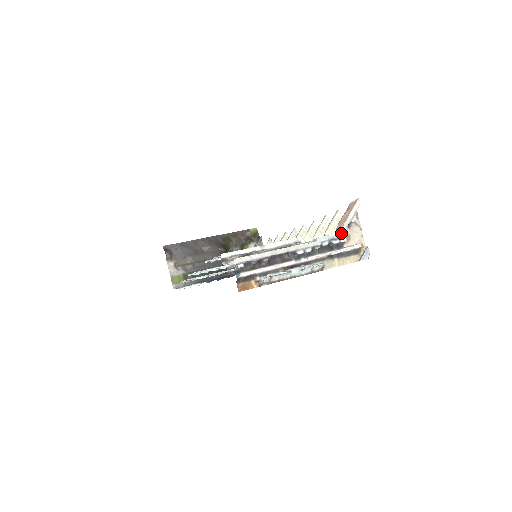
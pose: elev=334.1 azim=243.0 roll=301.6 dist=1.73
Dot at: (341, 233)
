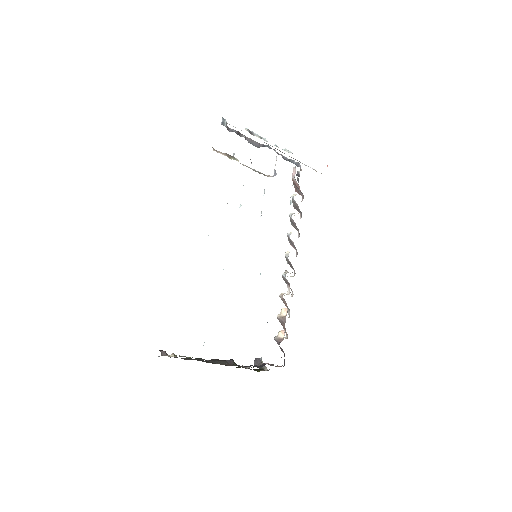
Dot at: occluded
